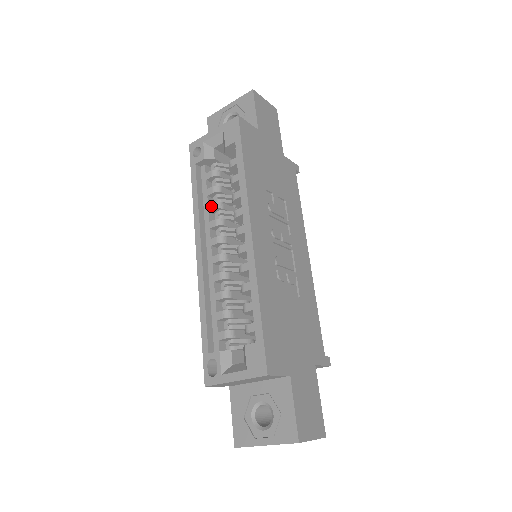
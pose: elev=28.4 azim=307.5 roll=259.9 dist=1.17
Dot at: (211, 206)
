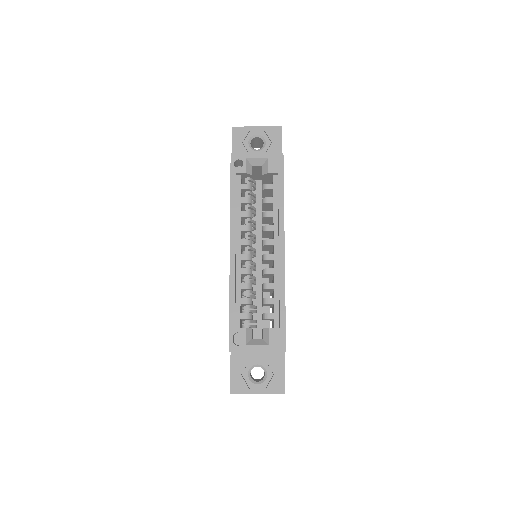
Dot at: (244, 213)
